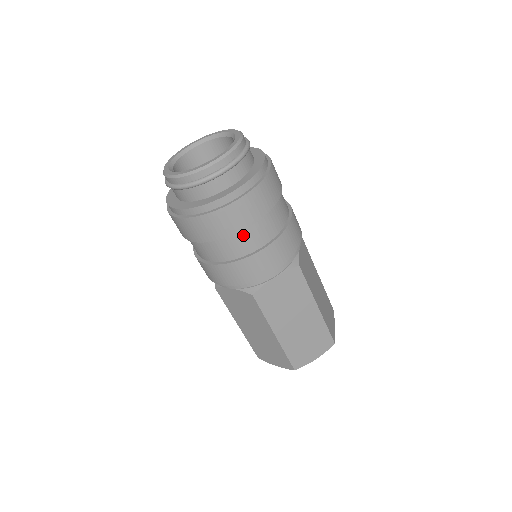
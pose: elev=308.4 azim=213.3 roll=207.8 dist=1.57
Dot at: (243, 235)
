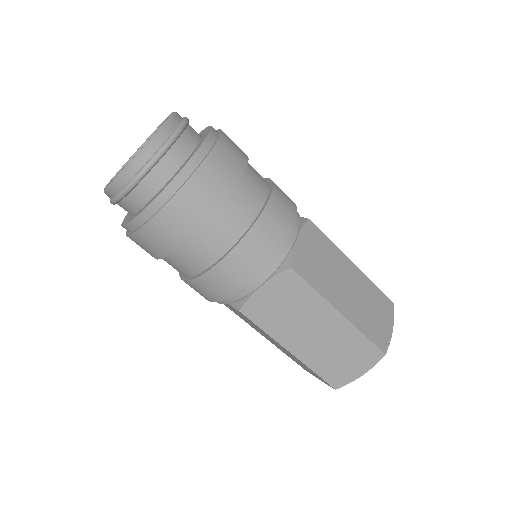
Dot at: (240, 192)
